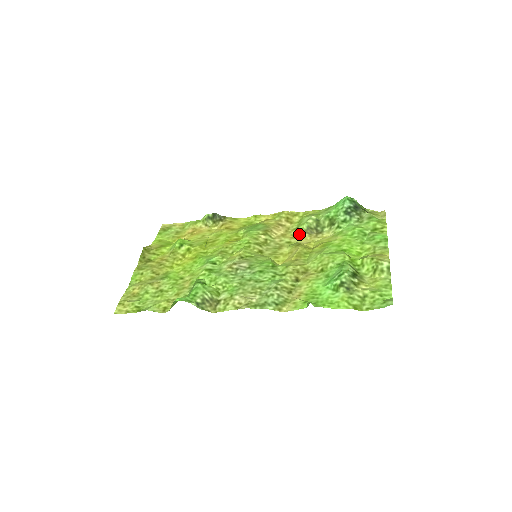
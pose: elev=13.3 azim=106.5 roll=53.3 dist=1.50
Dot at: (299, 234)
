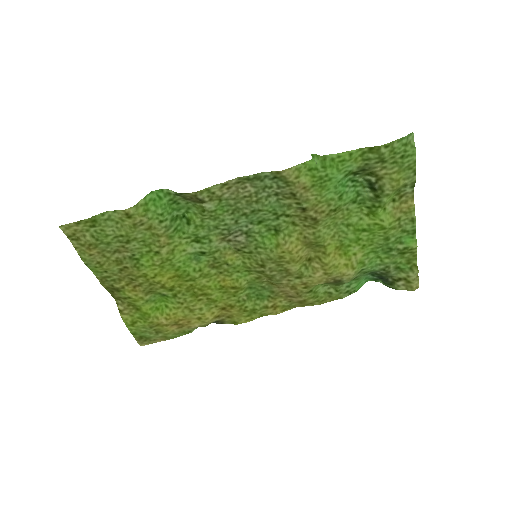
Dot at: (313, 286)
